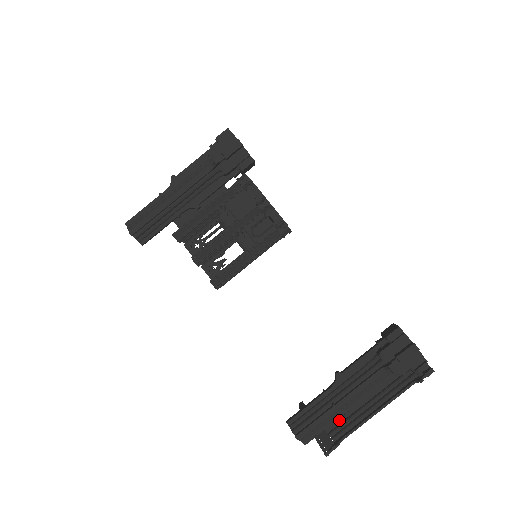
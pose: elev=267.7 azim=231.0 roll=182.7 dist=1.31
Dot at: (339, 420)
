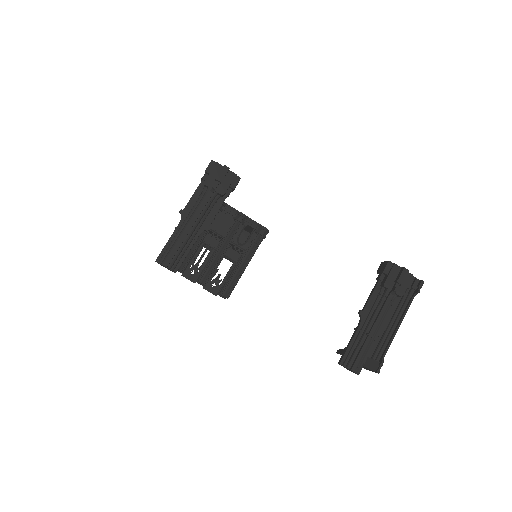
Dot at: (374, 346)
